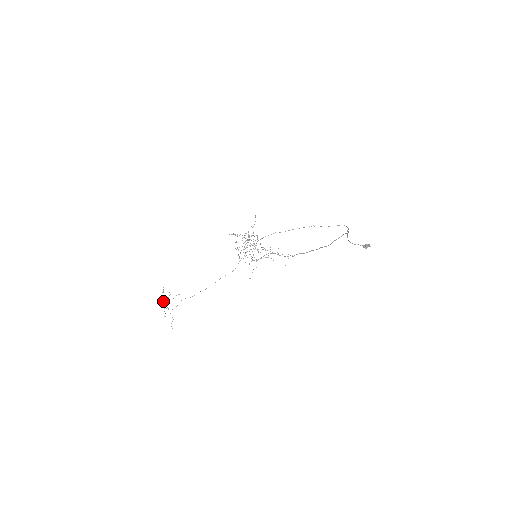
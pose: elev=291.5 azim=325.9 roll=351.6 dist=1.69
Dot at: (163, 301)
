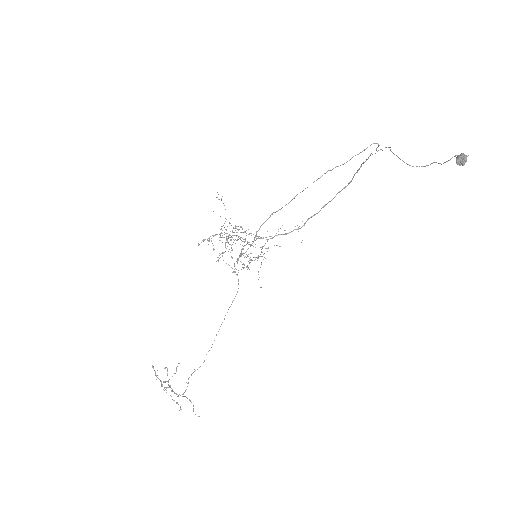
Dot at: (164, 387)
